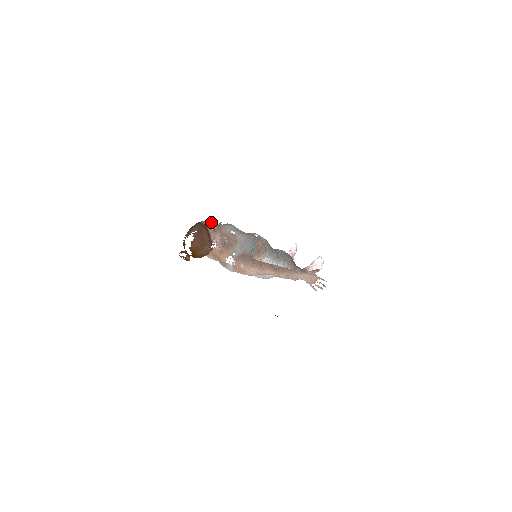
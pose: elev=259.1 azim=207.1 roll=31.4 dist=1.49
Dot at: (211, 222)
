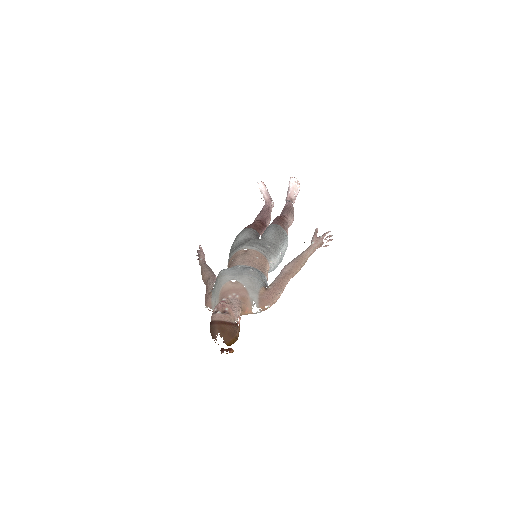
Dot at: (219, 309)
